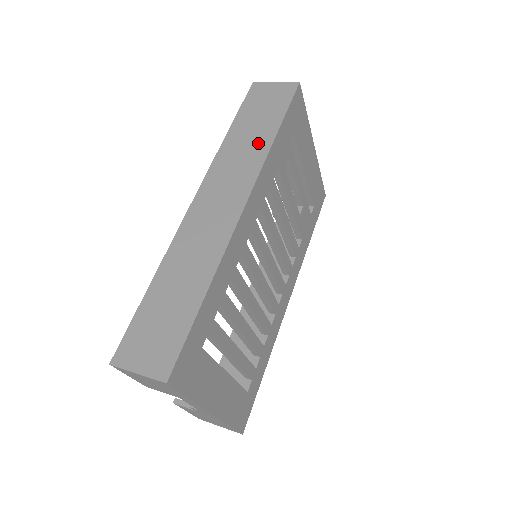
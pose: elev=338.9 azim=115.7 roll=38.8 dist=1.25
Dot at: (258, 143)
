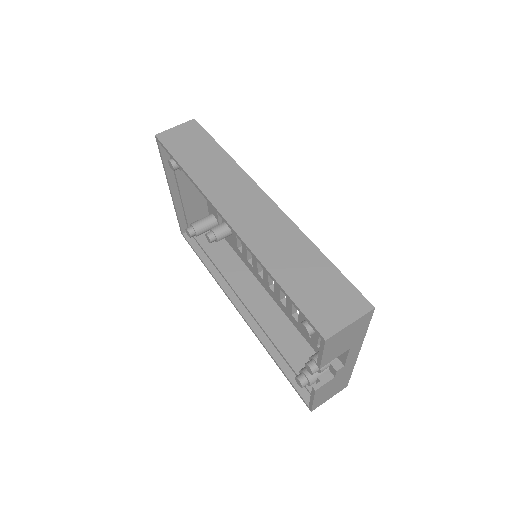
Dot at: (220, 162)
